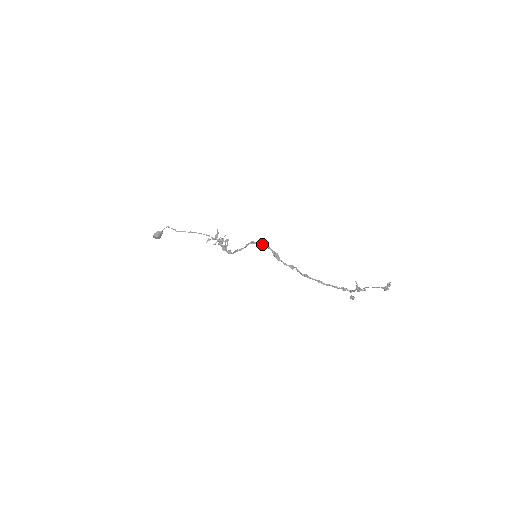
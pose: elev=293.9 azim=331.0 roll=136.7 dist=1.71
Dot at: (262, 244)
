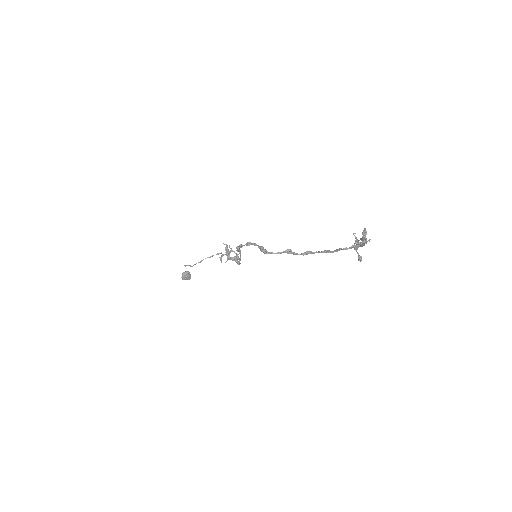
Dot at: (246, 244)
